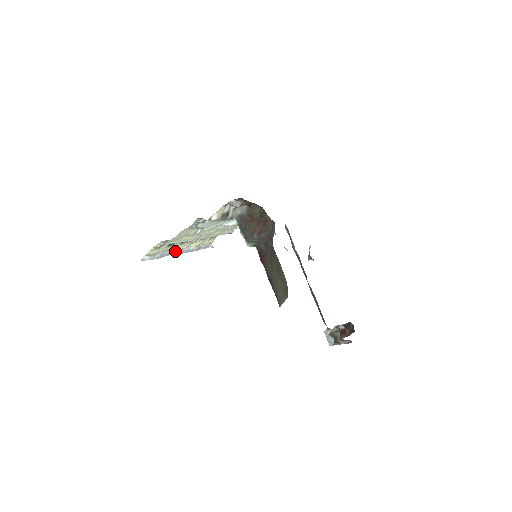
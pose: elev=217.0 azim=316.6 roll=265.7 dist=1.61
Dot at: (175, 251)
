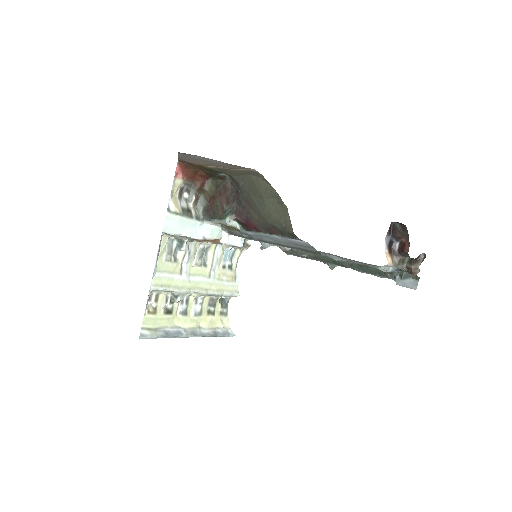
Dot at: (183, 331)
